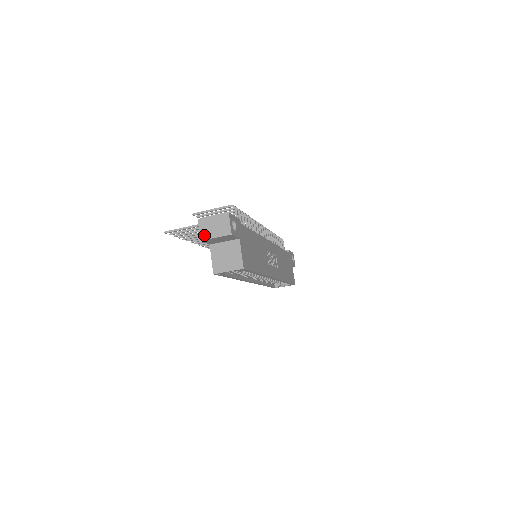
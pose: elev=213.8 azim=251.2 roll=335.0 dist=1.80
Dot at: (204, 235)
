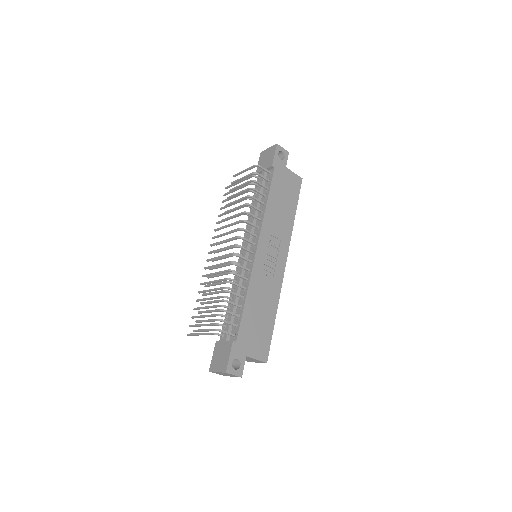
Dot at: (223, 375)
